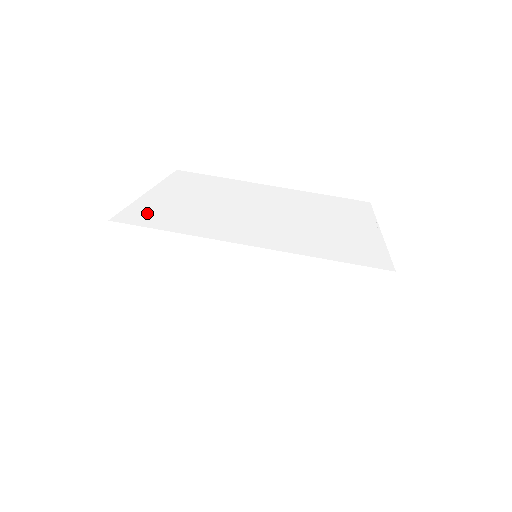
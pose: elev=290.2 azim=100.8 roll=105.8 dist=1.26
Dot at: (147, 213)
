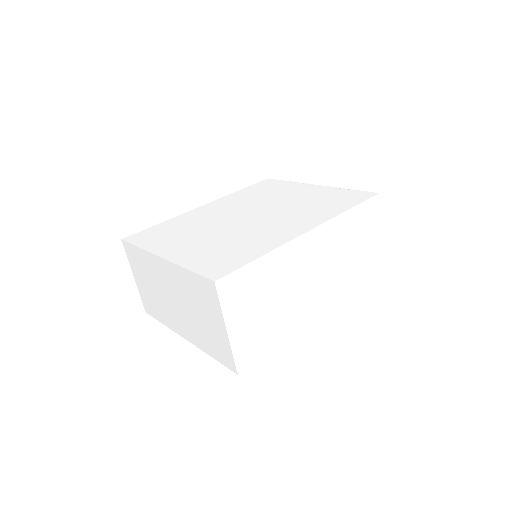
Dot at: (214, 263)
